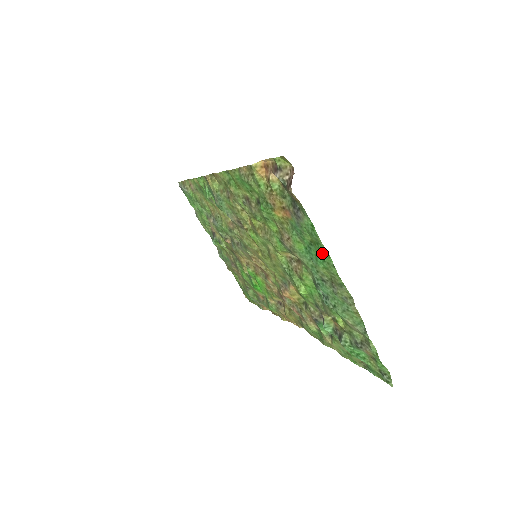
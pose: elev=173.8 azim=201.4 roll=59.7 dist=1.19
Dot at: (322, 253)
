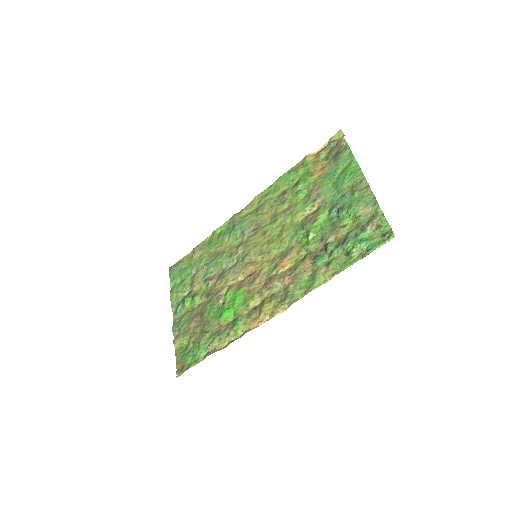
Dot at: (352, 168)
